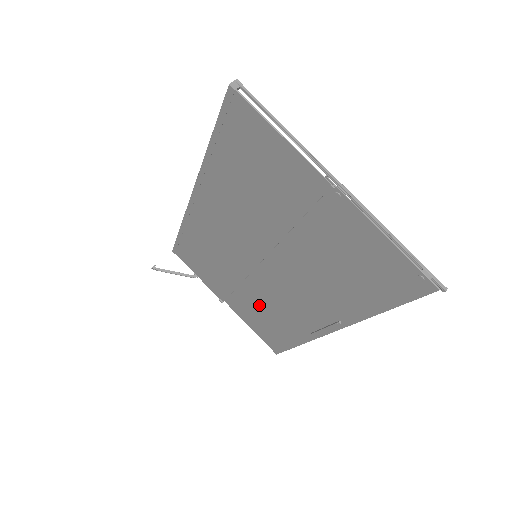
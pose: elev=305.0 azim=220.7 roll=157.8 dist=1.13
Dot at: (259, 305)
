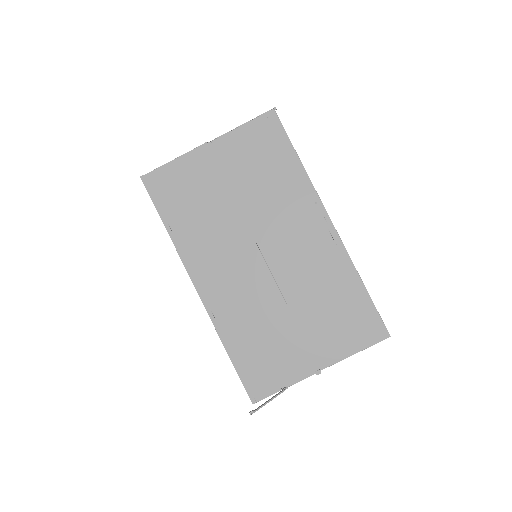
Dot at: (315, 303)
